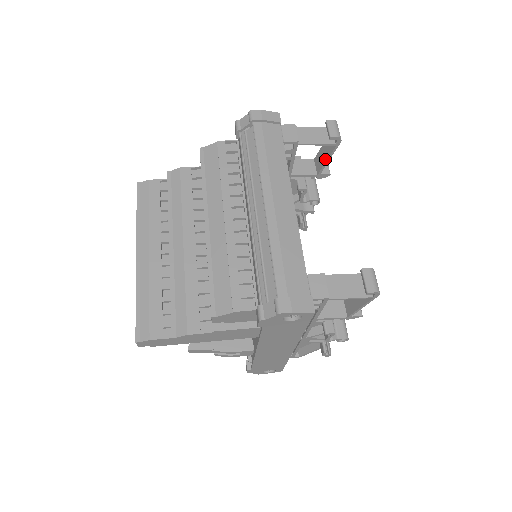
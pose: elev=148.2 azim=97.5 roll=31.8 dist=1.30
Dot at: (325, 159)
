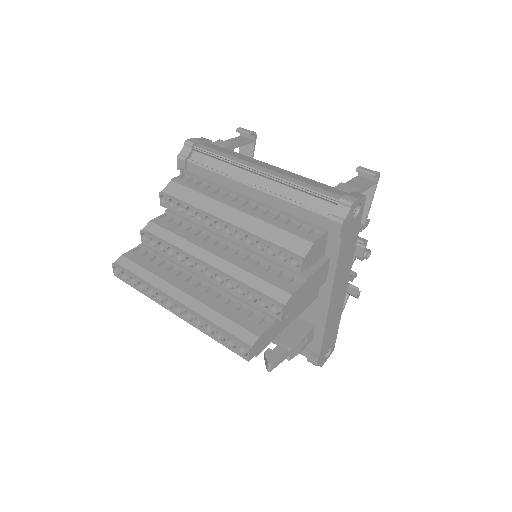
Dot at: occluded
